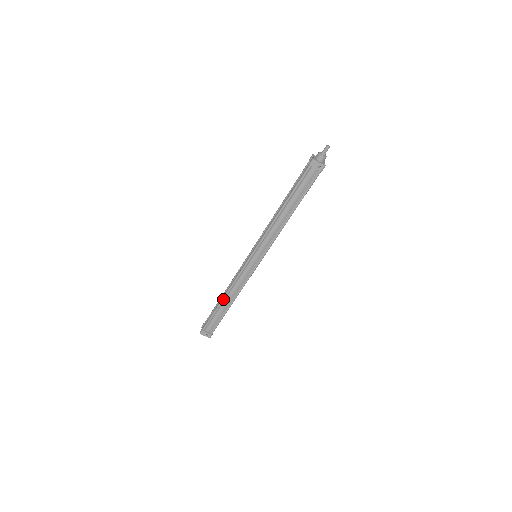
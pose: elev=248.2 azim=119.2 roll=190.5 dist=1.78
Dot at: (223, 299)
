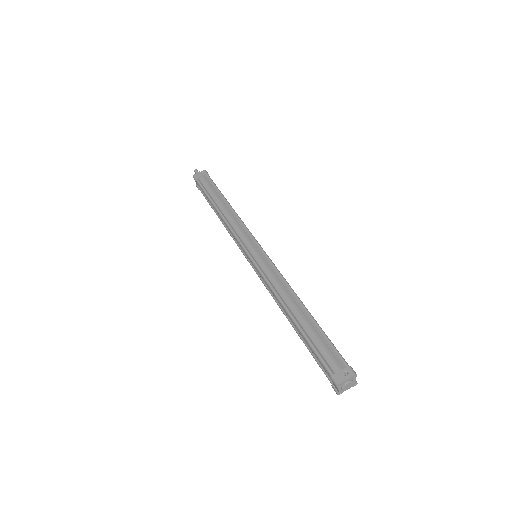
Dot at: (289, 313)
